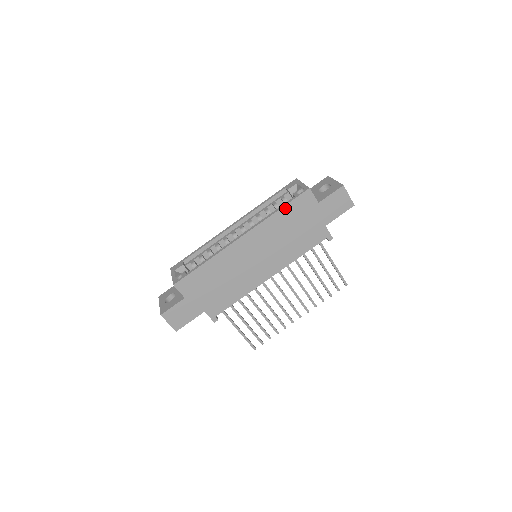
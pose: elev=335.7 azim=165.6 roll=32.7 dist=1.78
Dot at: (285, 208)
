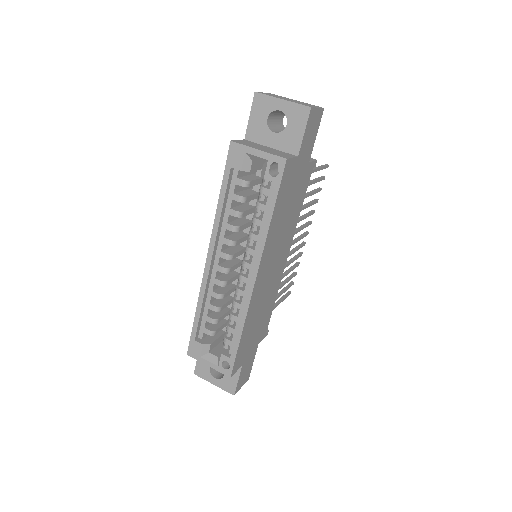
Dot at: (275, 207)
